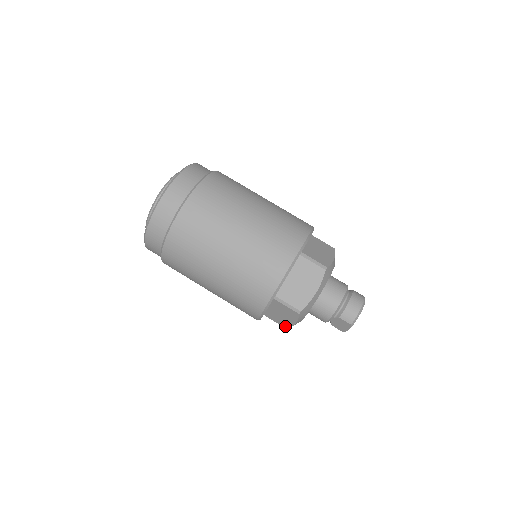
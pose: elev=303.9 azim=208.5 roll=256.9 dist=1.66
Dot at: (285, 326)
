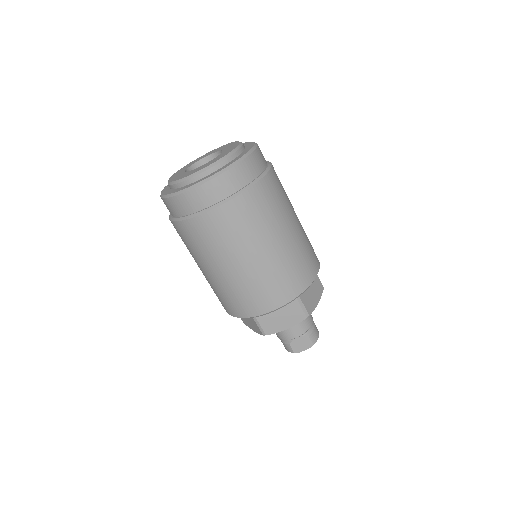
Dot at: (268, 331)
